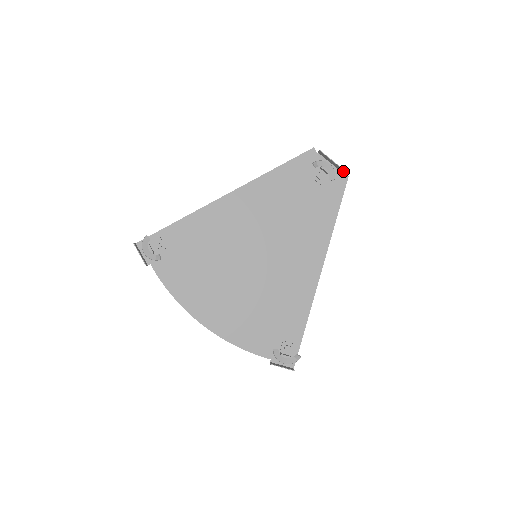
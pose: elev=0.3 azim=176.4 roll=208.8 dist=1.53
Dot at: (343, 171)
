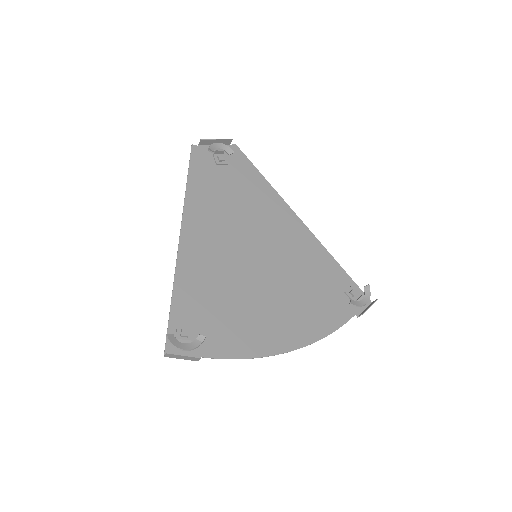
Dot at: (230, 141)
